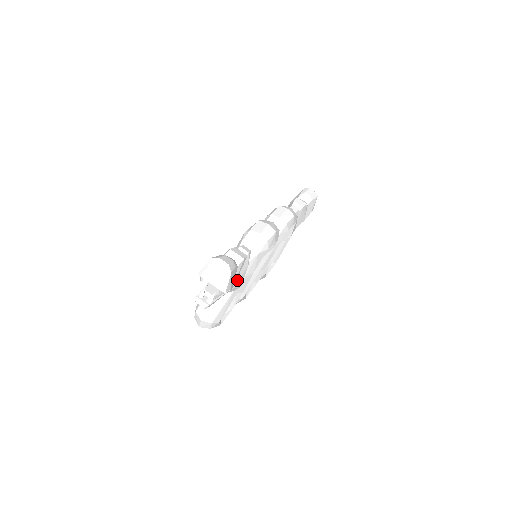
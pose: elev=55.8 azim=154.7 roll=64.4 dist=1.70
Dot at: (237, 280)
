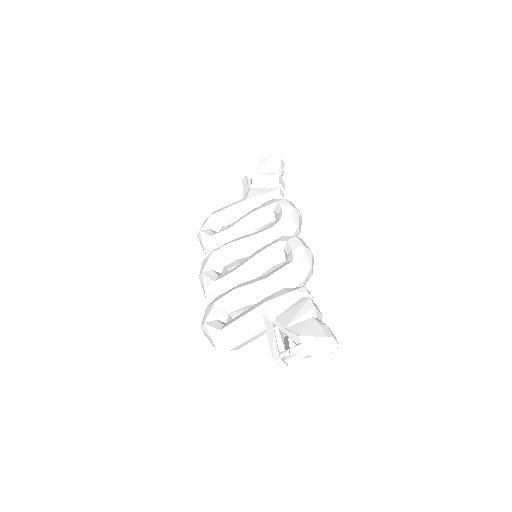
Dot at: occluded
